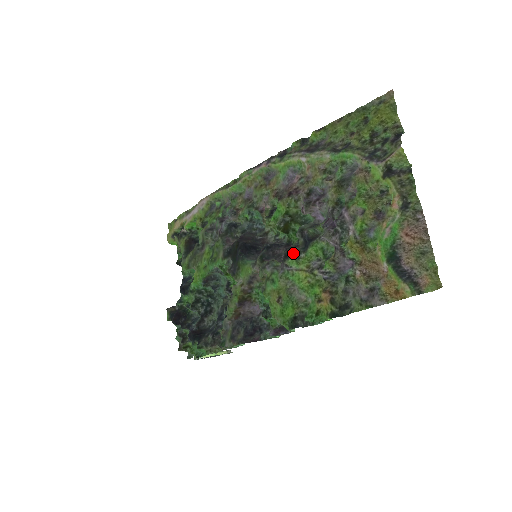
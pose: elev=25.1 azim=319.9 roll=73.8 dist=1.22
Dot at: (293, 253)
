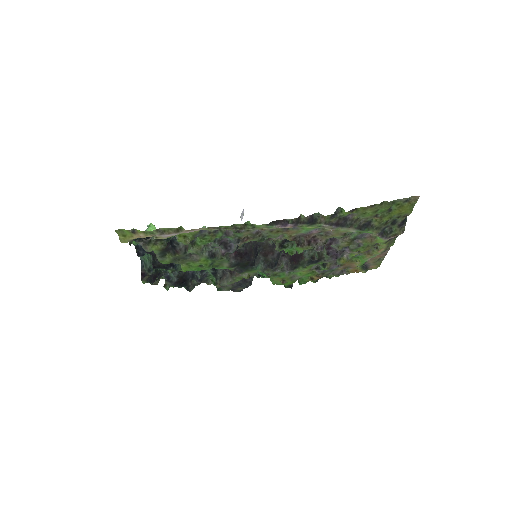
Dot at: (301, 266)
